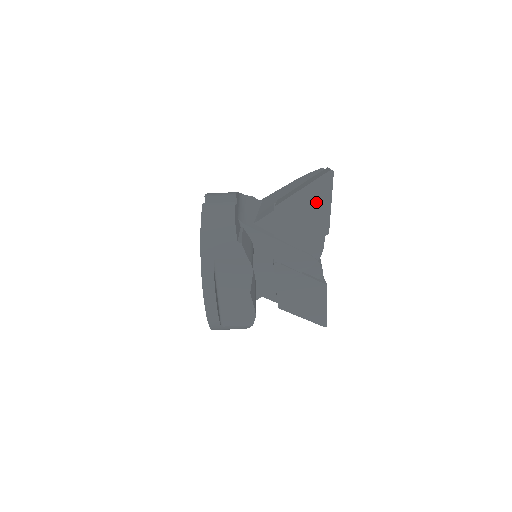
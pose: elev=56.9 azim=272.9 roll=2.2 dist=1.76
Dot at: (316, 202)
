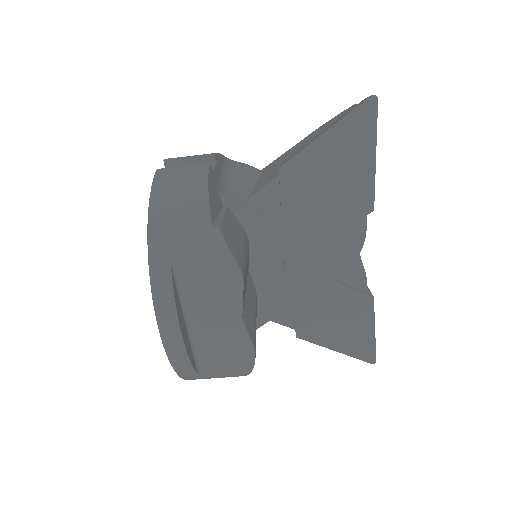
Dot at: (349, 155)
